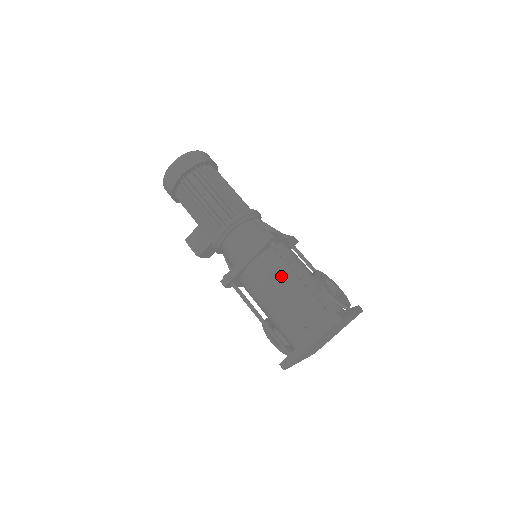
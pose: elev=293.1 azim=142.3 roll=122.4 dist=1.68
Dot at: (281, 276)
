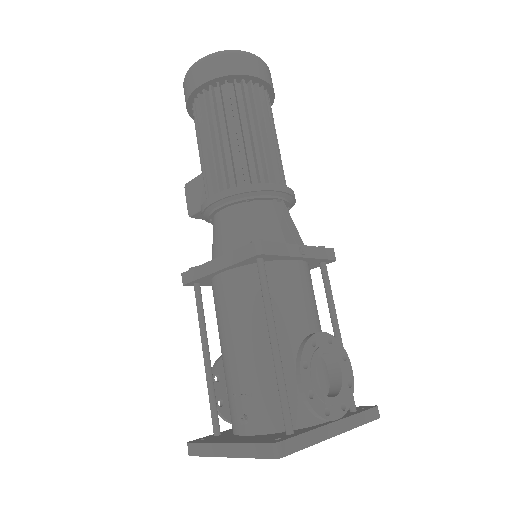
Dot at: (252, 317)
